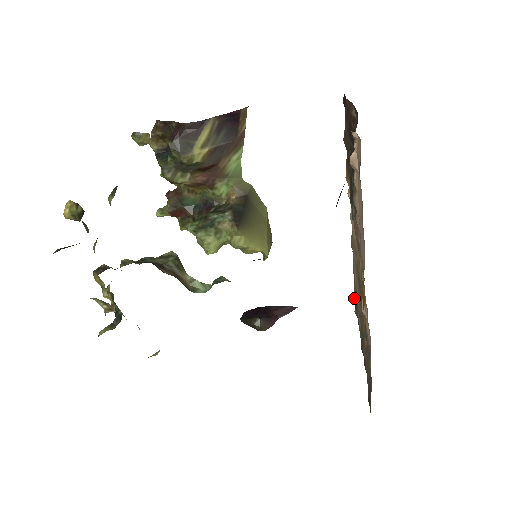
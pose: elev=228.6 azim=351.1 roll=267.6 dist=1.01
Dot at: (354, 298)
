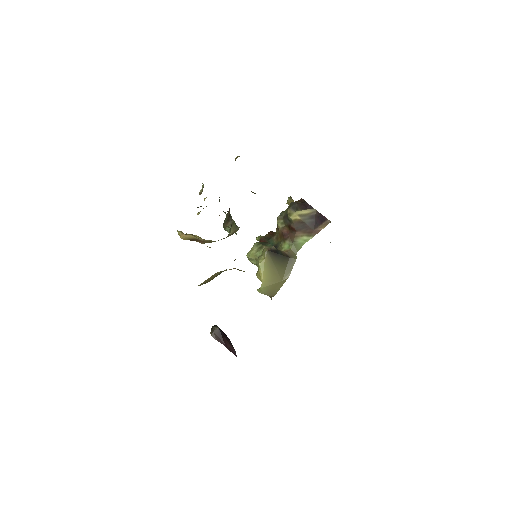
Dot at: occluded
